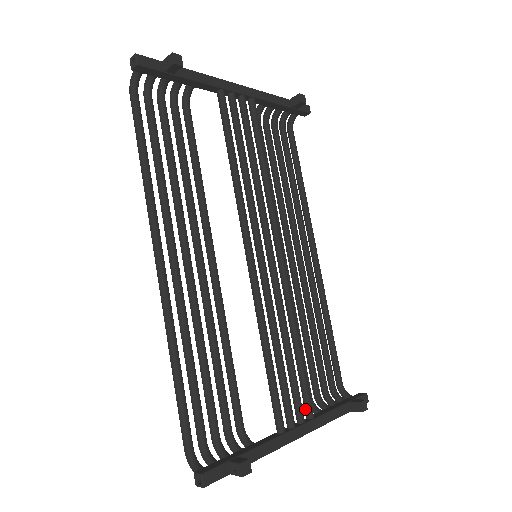
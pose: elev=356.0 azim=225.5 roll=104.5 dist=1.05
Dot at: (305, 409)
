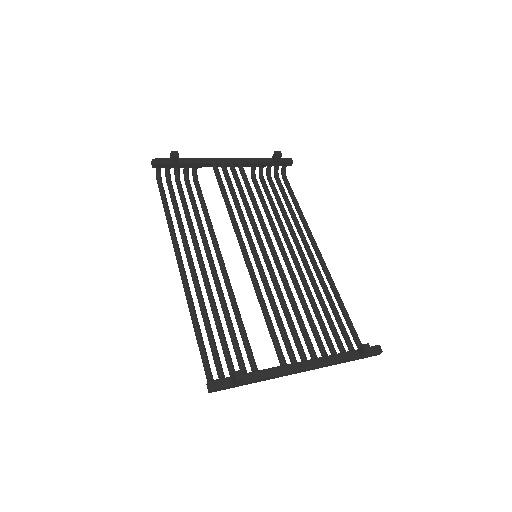
Dot at: (309, 353)
